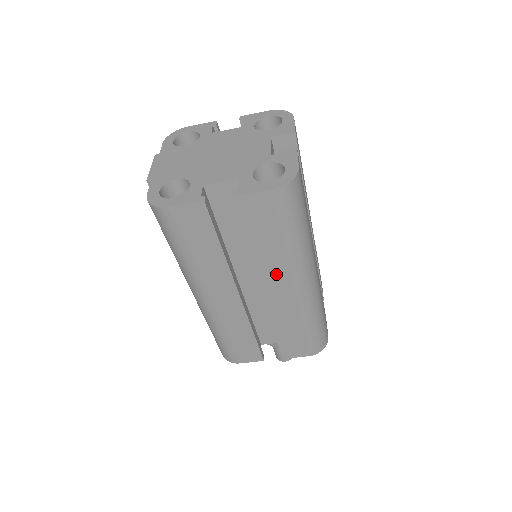
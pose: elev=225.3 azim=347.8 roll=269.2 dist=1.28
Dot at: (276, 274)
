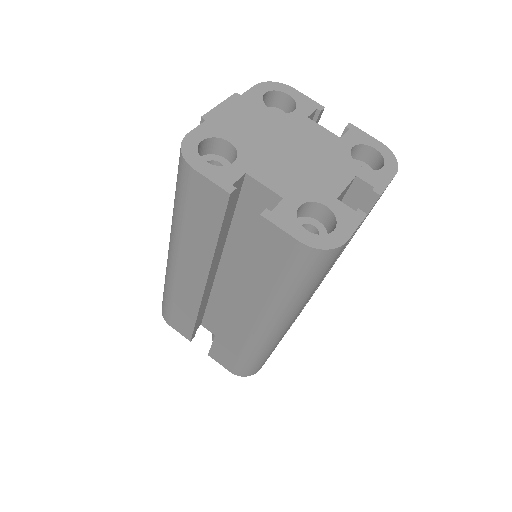
Dot at: (250, 301)
